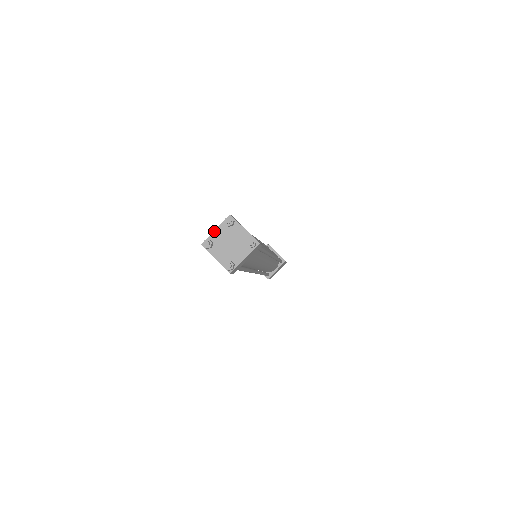
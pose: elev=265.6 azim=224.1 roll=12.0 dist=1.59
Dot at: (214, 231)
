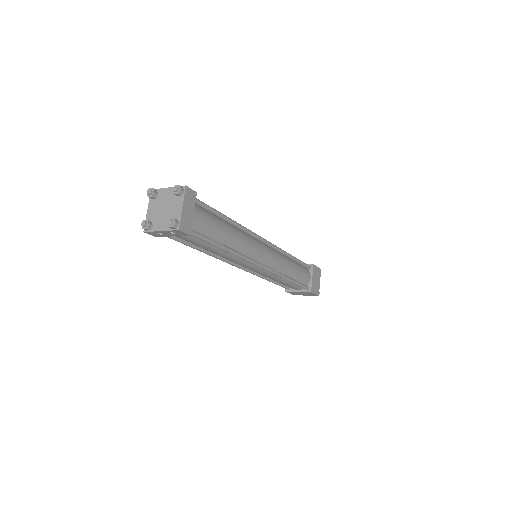
Dot at: (147, 213)
